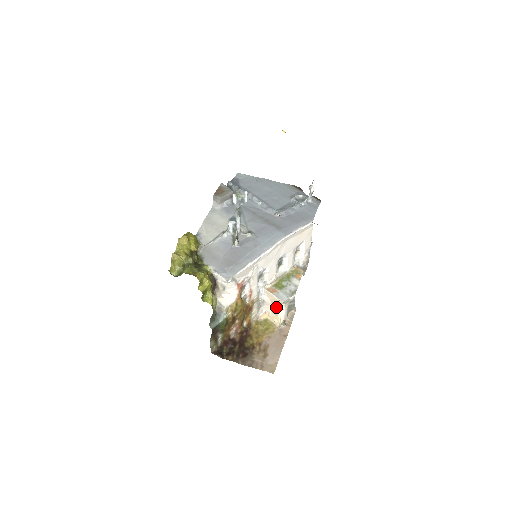
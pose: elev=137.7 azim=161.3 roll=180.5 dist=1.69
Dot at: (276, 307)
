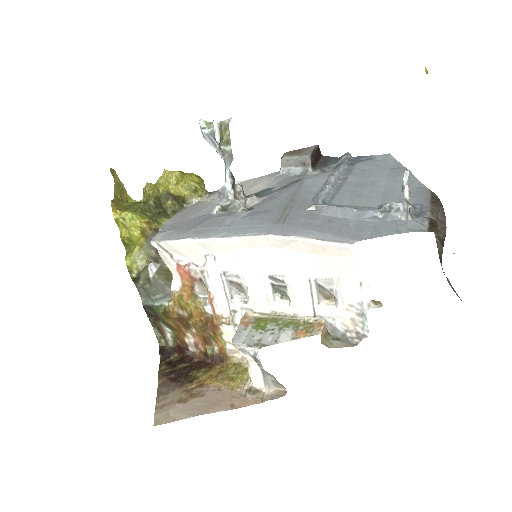
Dot at: occluded
